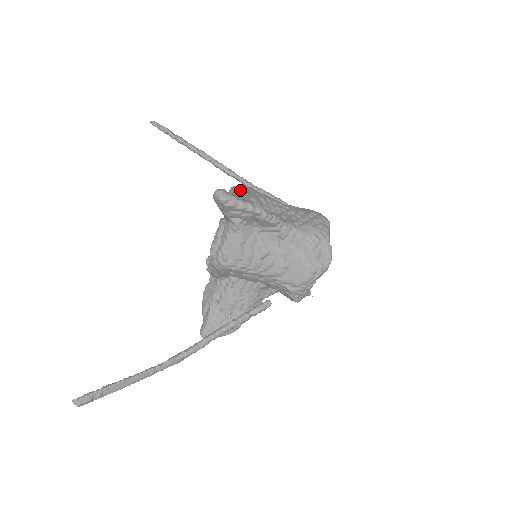
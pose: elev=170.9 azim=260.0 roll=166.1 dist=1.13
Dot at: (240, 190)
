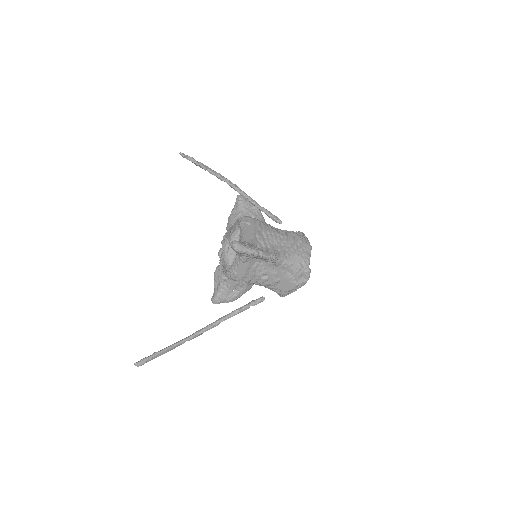
Dot at: (248, 225)
